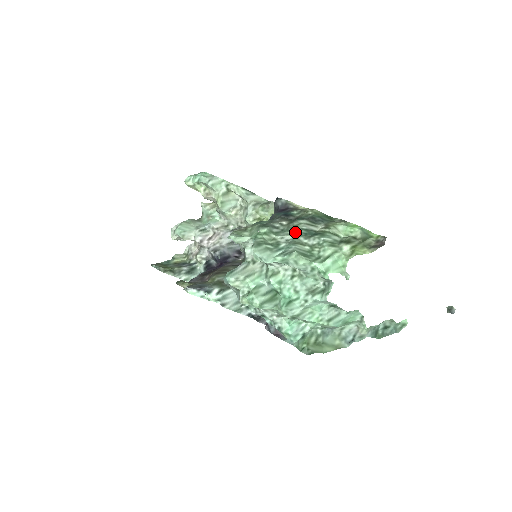
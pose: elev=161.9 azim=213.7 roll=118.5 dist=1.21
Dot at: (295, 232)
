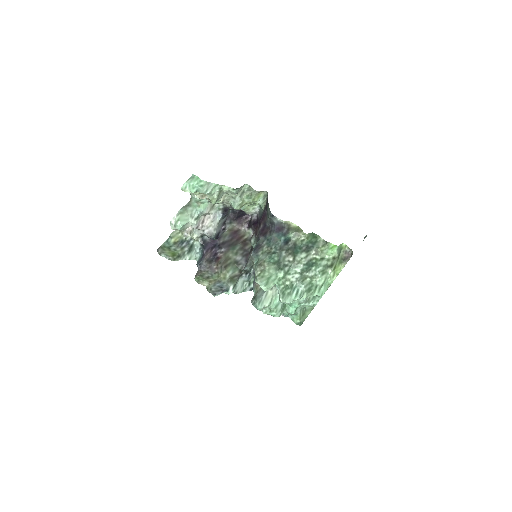
Dot at: (300, 270)
